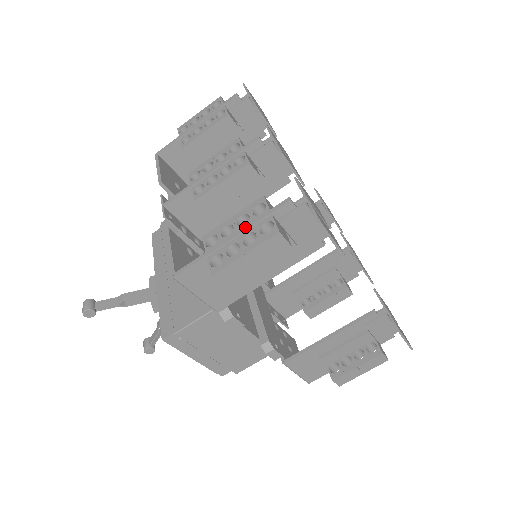
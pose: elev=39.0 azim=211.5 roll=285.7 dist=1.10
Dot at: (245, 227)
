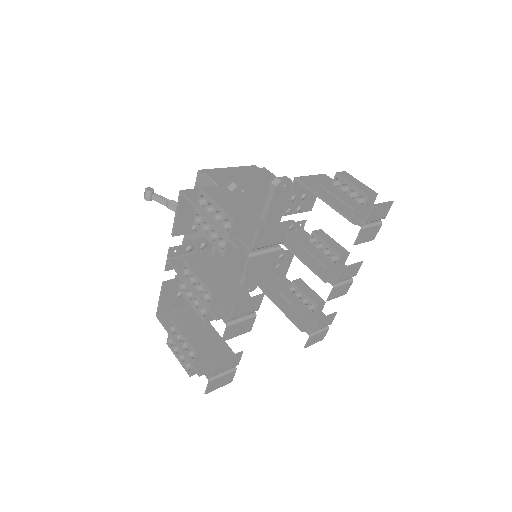
Dot at: (182, 352)
